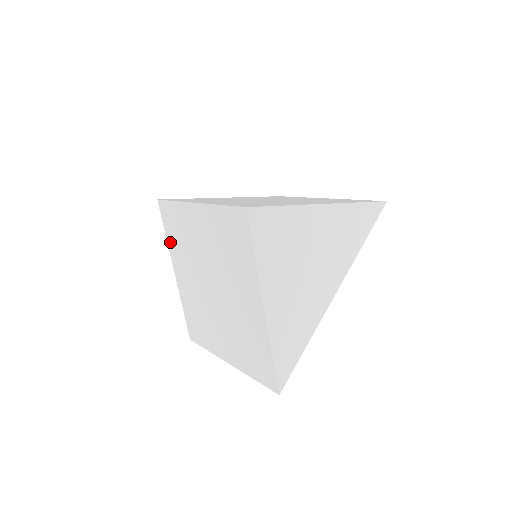
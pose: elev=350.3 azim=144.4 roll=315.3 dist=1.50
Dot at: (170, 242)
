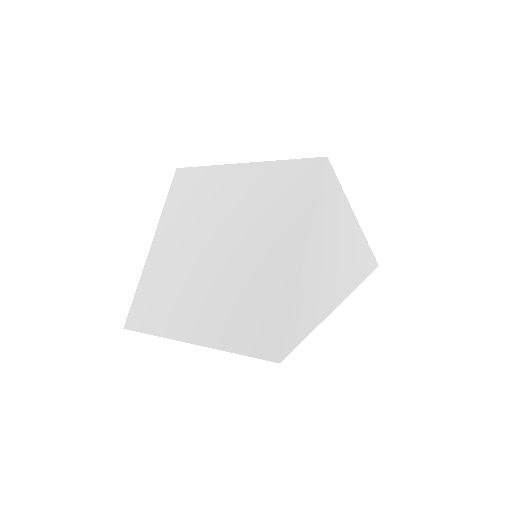
Dot at: (169, 209)
